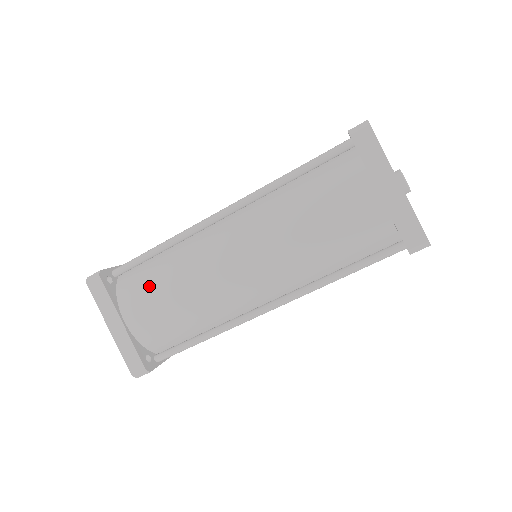
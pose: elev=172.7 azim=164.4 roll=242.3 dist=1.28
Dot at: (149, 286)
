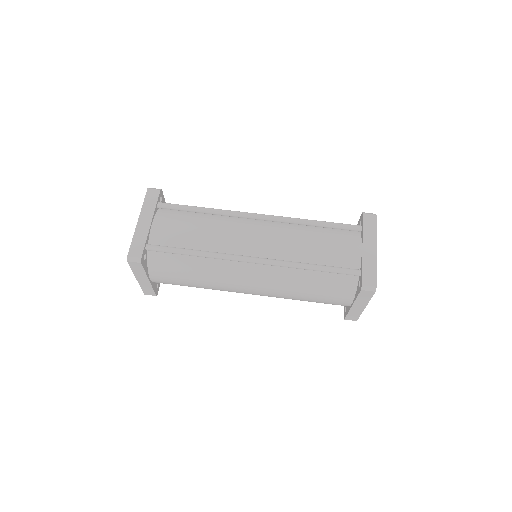
Dot at: (178, 273)
